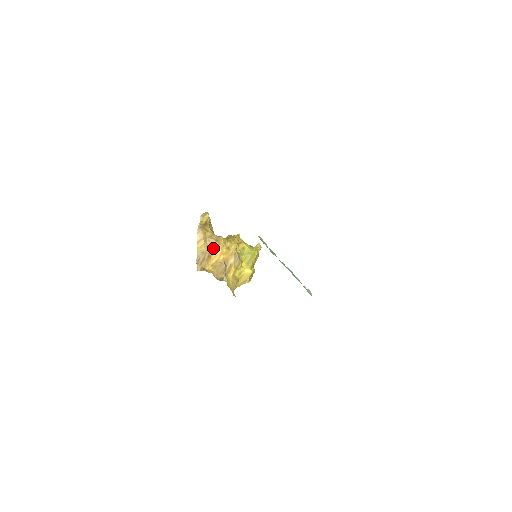
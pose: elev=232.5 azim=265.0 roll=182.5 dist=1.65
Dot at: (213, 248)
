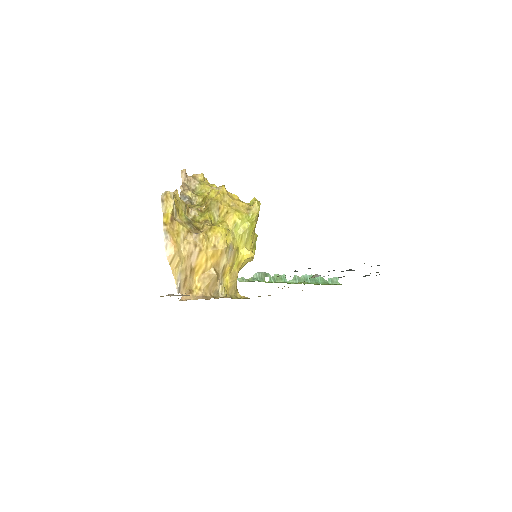
Dot at: (194, 257)
